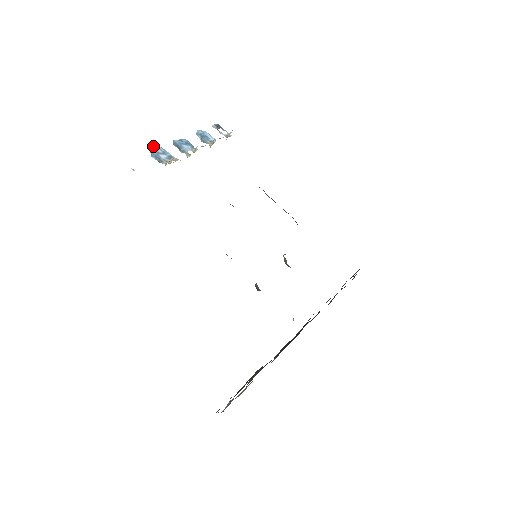
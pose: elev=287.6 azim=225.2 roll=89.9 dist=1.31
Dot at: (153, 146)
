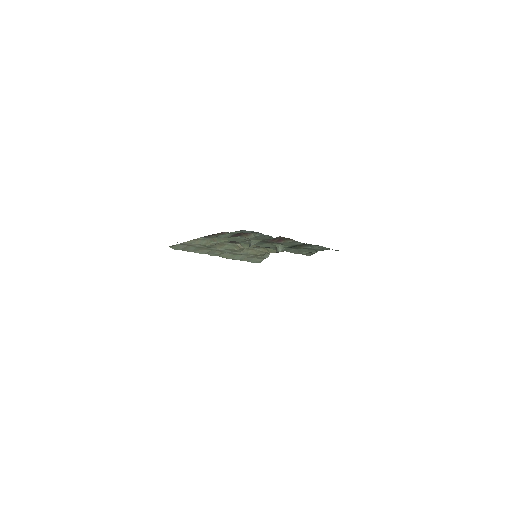
Dot at: occluded
